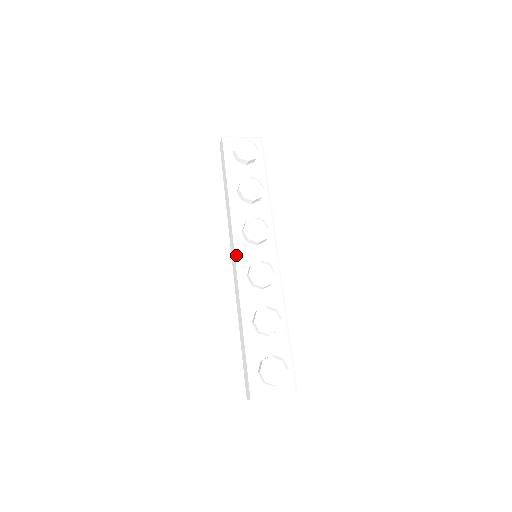
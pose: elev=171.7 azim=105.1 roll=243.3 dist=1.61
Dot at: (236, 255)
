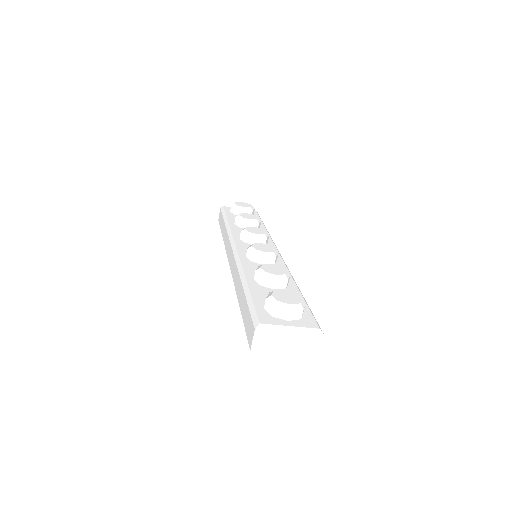
Dot at: (233, 248)
